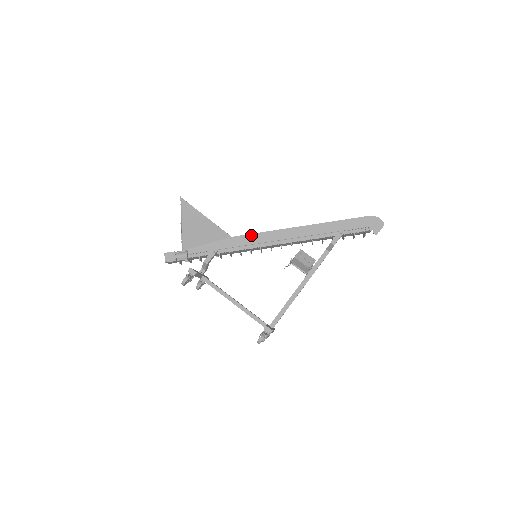
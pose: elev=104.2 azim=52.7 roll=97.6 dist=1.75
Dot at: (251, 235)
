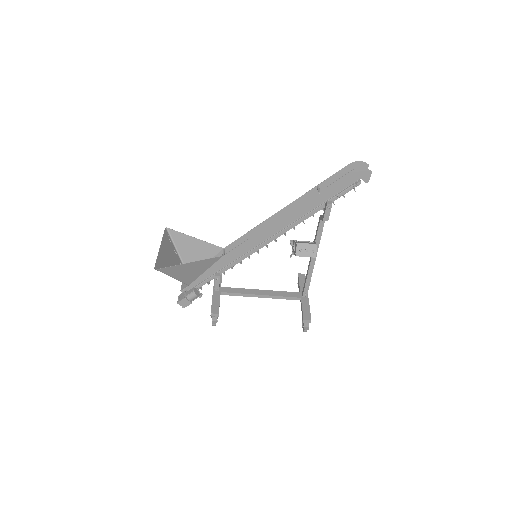
Dot at: (240, 246)
